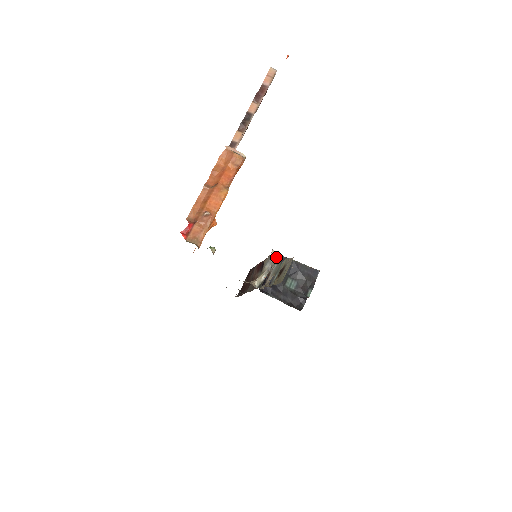
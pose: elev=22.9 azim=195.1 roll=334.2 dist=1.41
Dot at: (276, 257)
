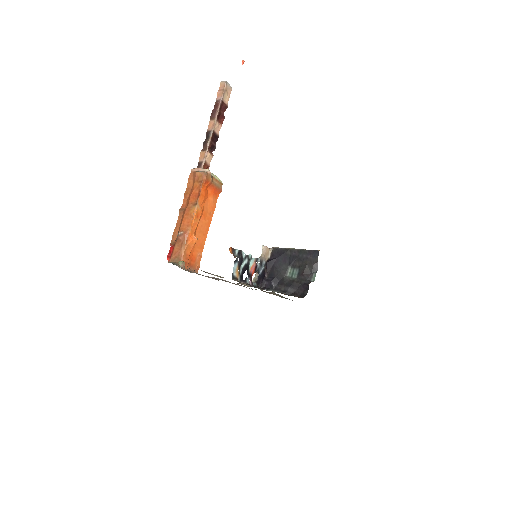
Dot at: (272, 251)
